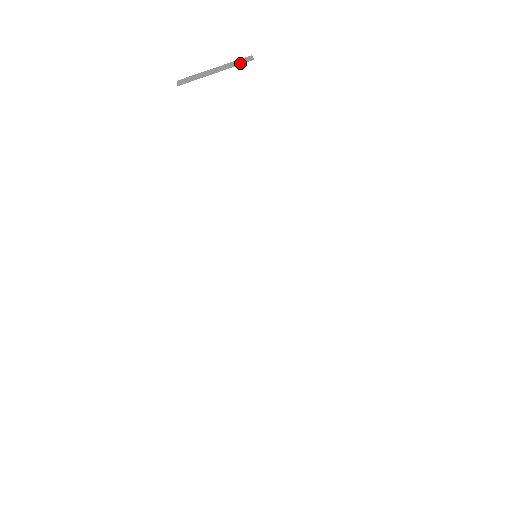
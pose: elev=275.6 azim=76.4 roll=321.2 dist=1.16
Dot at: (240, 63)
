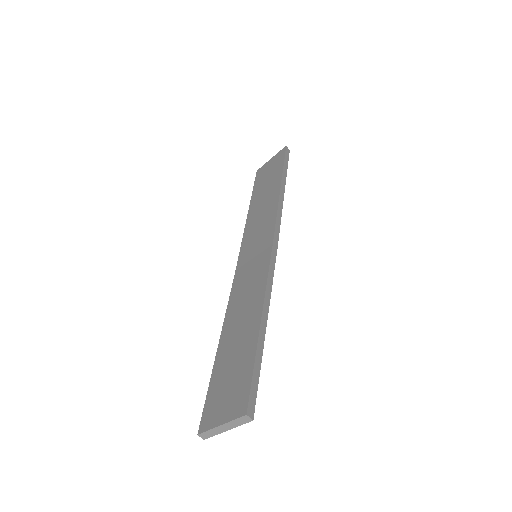
Dot at: (242, 424)
